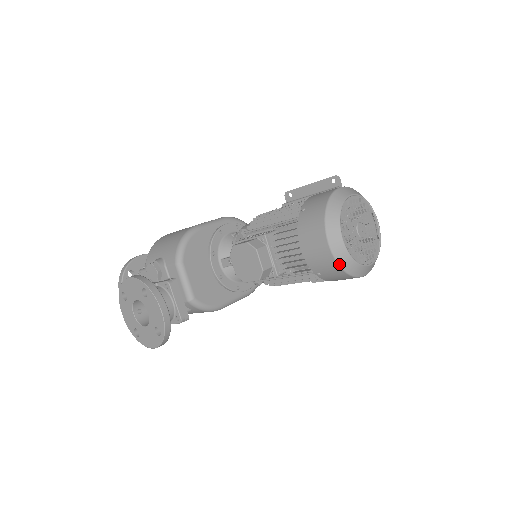
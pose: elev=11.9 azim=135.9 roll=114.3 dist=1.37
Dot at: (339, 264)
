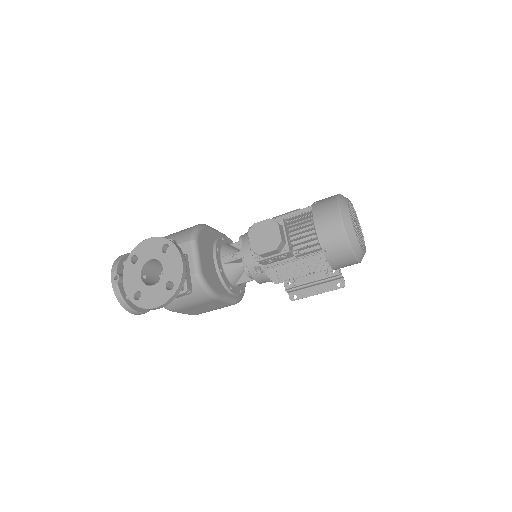
Dot at: (347, 236)
